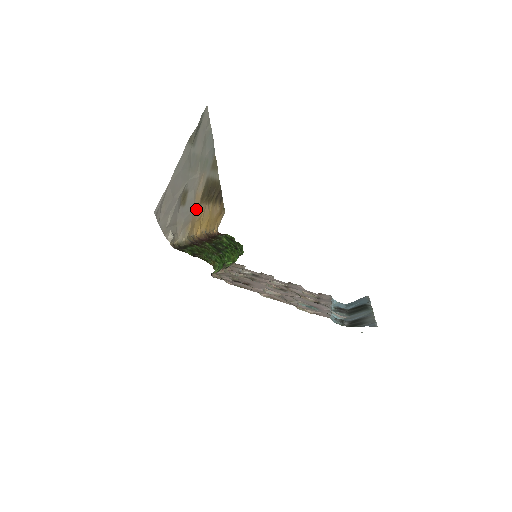
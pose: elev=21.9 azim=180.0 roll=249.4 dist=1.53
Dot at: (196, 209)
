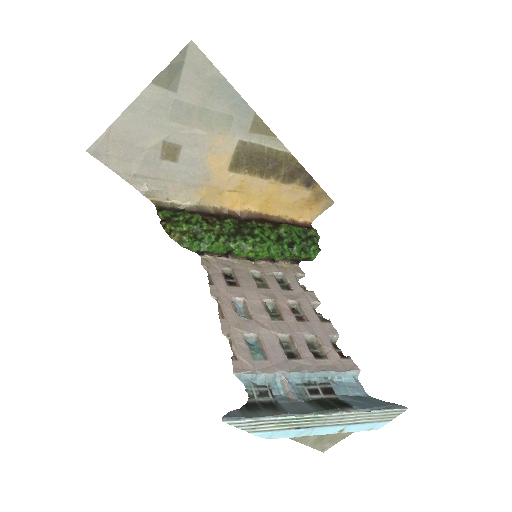
Dot at: (216, 175)
